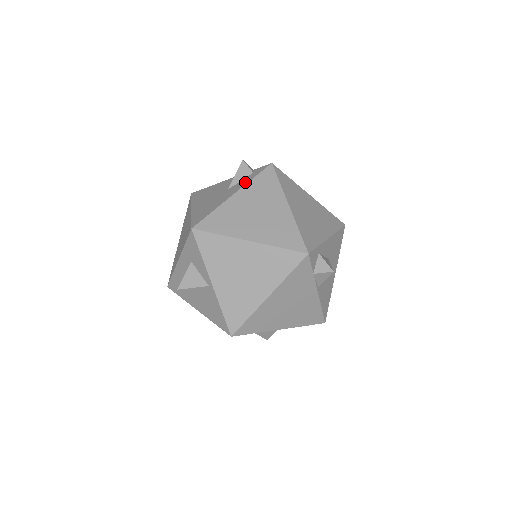
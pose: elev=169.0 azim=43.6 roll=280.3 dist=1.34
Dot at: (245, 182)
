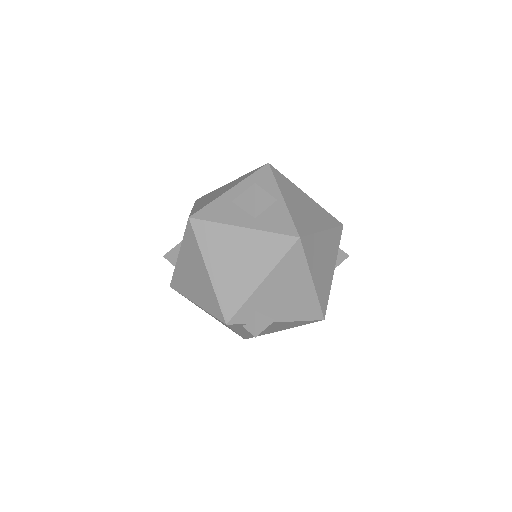
Dot at: occluded
